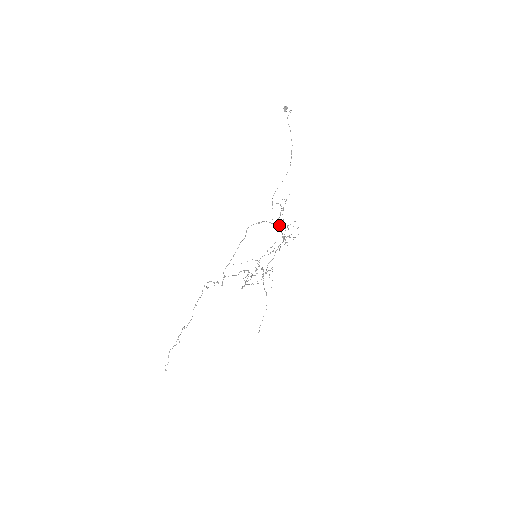
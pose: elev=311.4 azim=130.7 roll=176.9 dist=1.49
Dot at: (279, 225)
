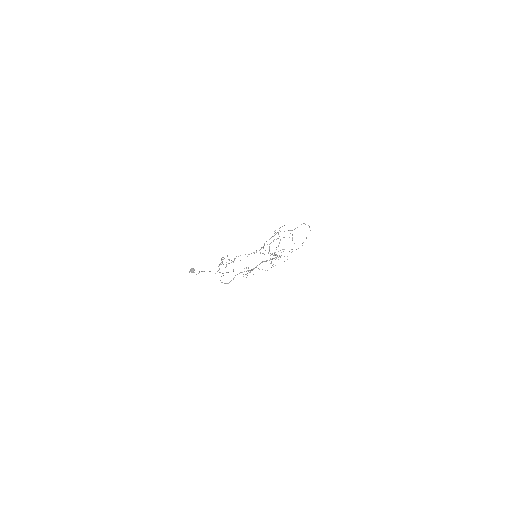
Dot at: occluded
